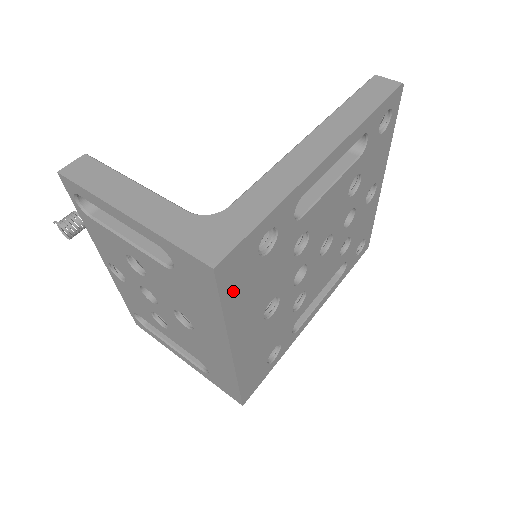
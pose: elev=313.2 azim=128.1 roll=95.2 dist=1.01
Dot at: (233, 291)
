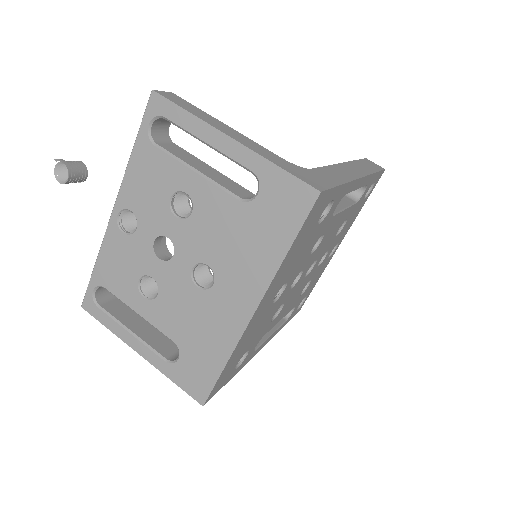
Dot at: (301, 235)
